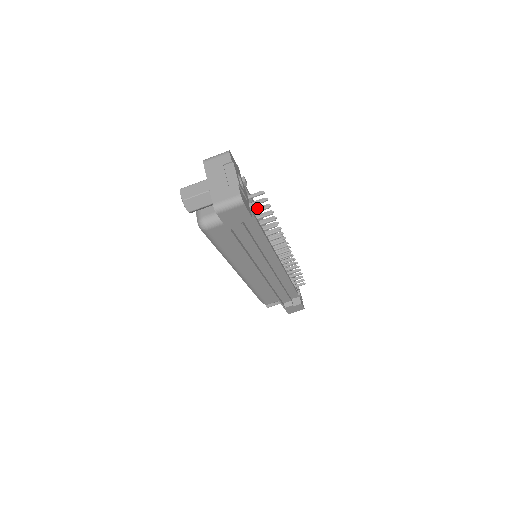
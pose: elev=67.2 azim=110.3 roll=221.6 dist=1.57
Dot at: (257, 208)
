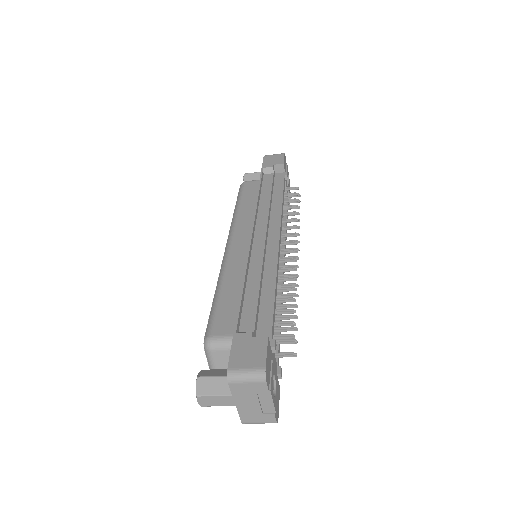
Dot at: (282, 342)
